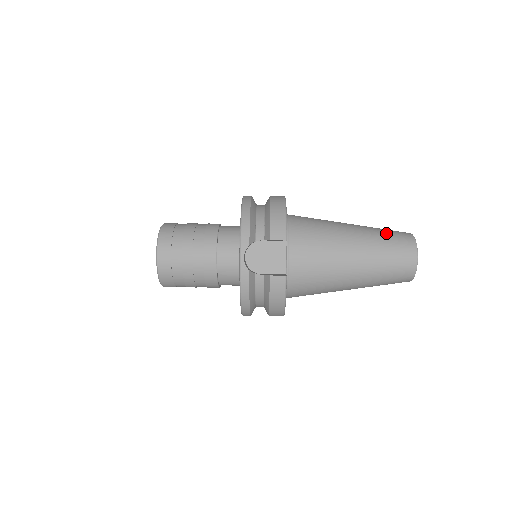
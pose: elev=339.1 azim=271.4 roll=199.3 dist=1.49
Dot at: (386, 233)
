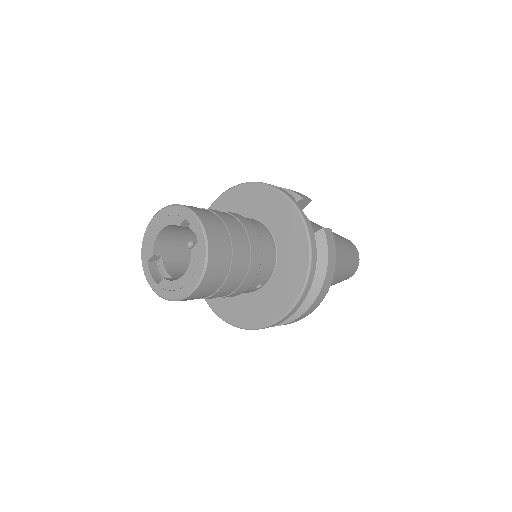
Dot at: occluded
